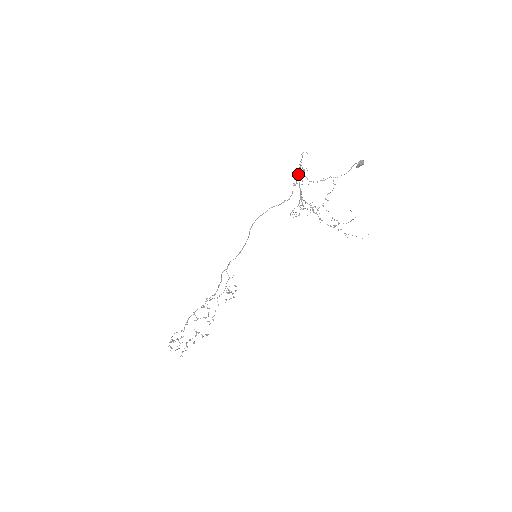
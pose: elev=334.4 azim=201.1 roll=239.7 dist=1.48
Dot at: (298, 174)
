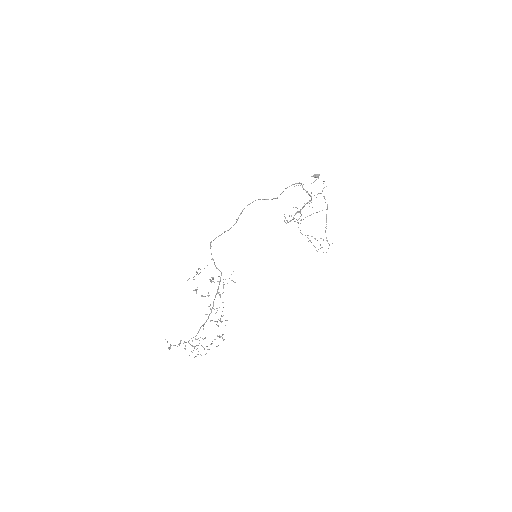
Dot at: occluded
